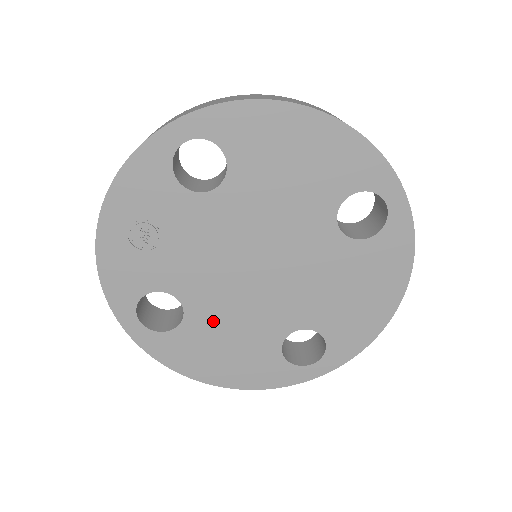
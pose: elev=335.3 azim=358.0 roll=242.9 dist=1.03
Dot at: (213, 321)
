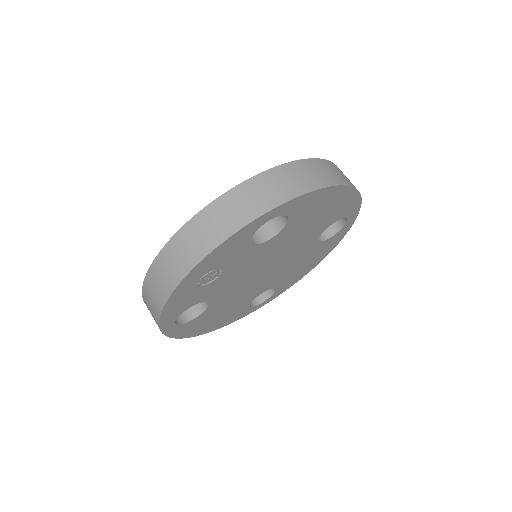
Dot at: (222, 305)
